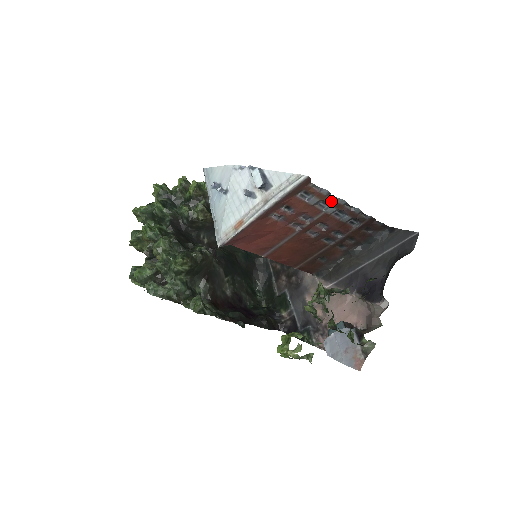
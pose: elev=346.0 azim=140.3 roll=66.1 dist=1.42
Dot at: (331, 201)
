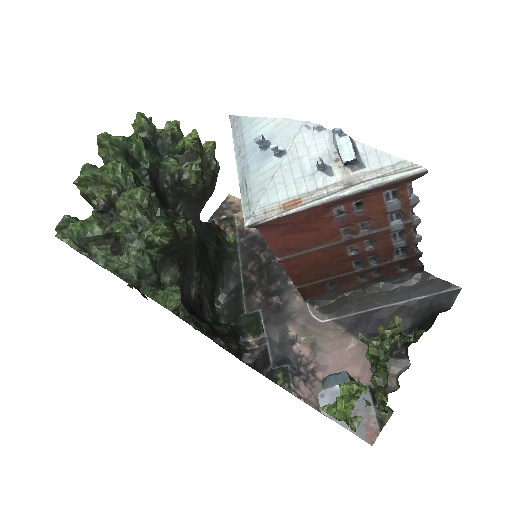
Dot at: (408, 216)
